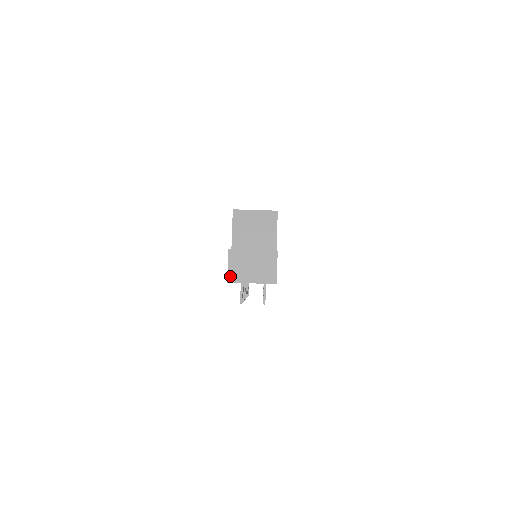
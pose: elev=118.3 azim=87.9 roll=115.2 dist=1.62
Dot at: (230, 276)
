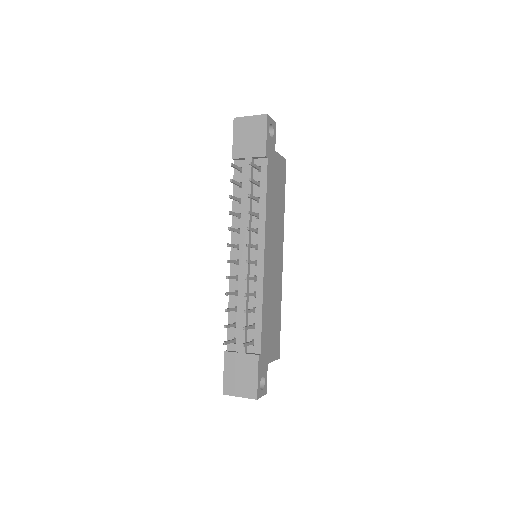
Dot at: (237, 119)
